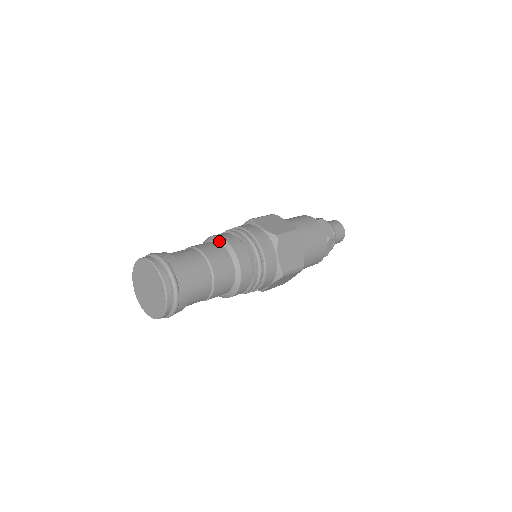
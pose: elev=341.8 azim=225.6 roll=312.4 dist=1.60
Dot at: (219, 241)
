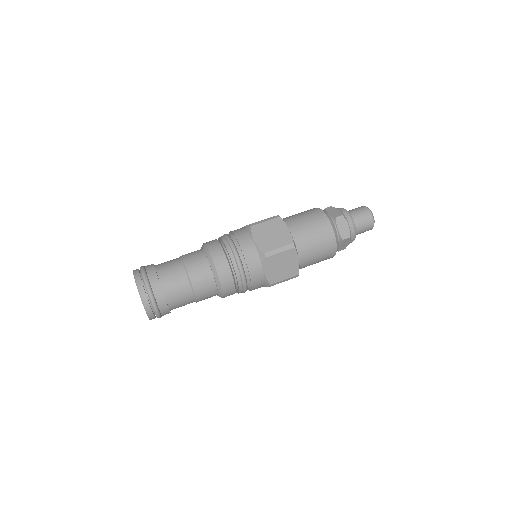
Dot at: (207, 256)
